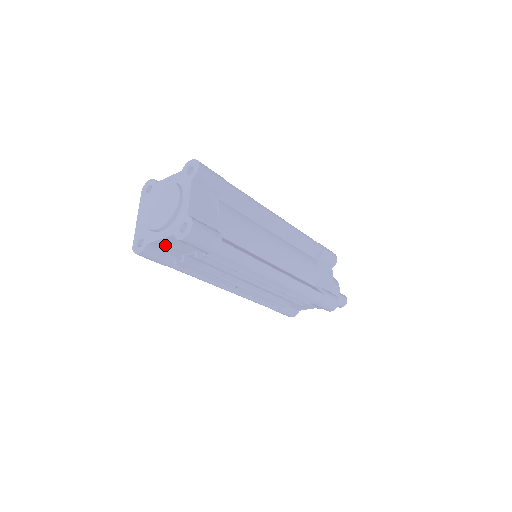
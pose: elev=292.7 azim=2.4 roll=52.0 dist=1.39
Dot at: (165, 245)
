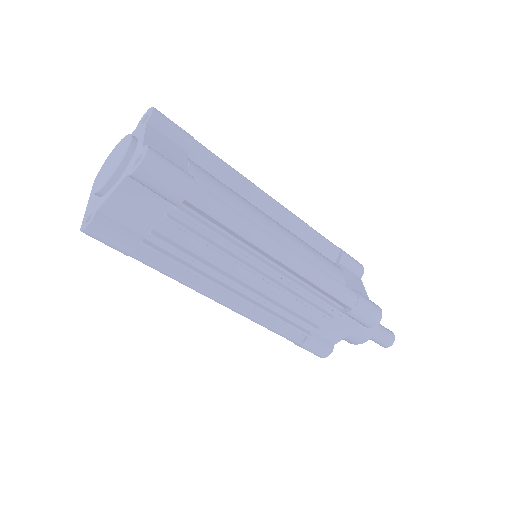
Dot at: (121, 208)
